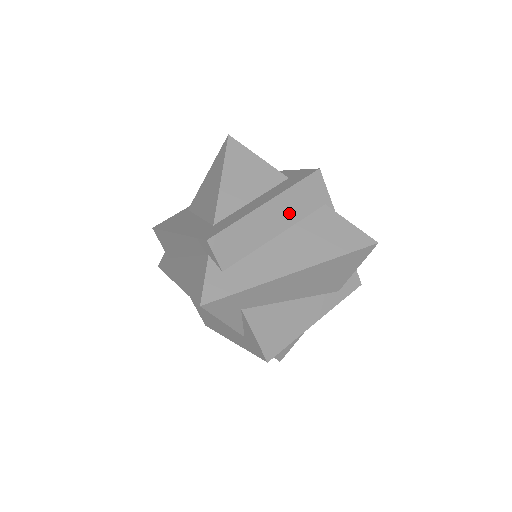
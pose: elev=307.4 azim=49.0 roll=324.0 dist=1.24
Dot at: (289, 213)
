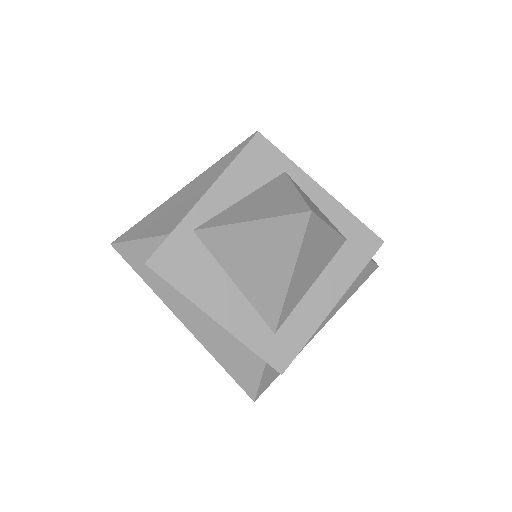
Dot at: occluded
